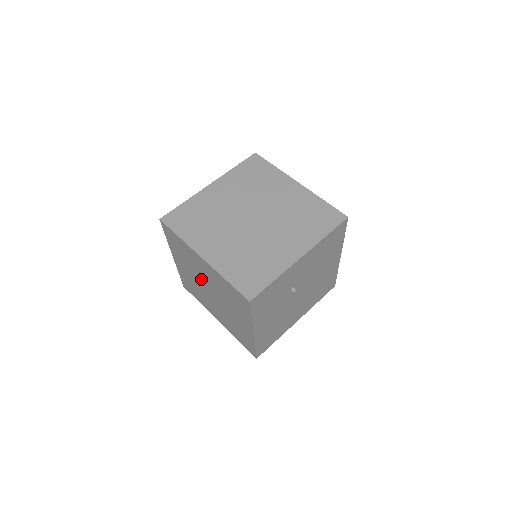
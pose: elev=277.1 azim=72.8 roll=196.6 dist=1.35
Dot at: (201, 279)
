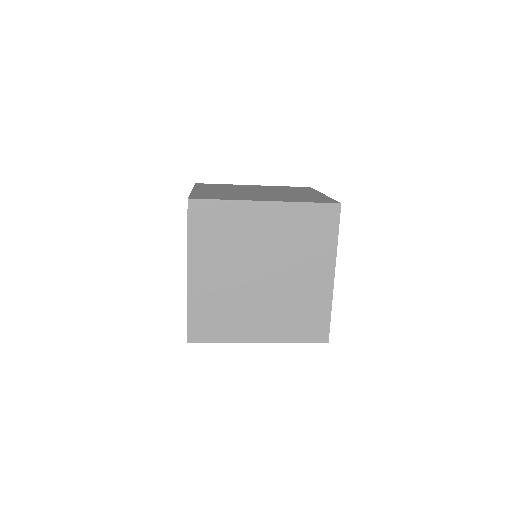
Dot at: occluded
